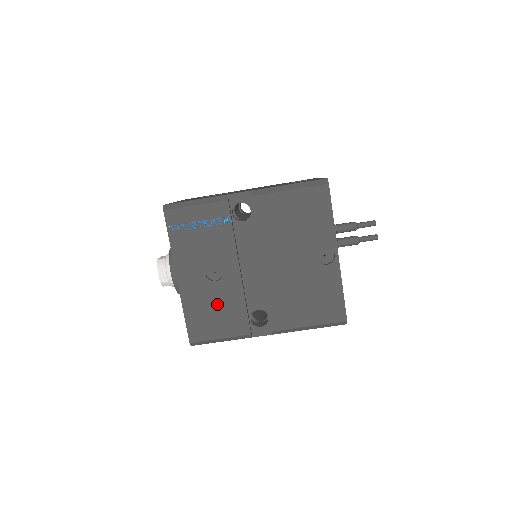
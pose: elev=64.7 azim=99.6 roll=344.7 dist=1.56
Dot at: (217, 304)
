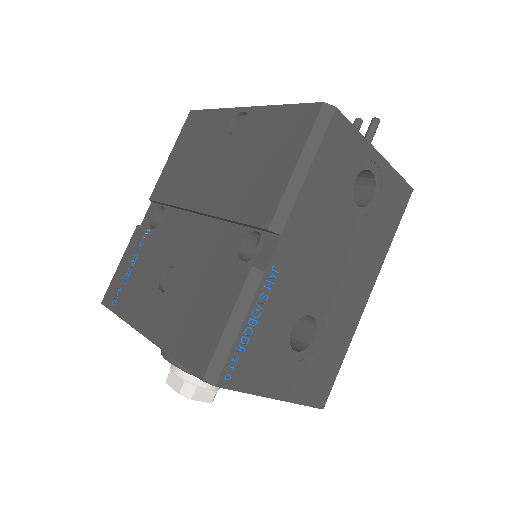
Dot at: (192, 297)
